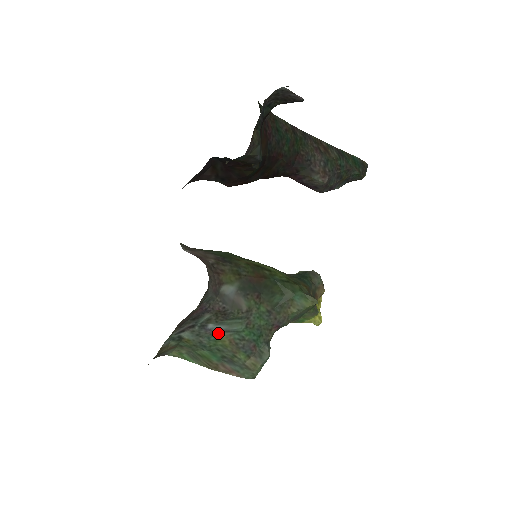
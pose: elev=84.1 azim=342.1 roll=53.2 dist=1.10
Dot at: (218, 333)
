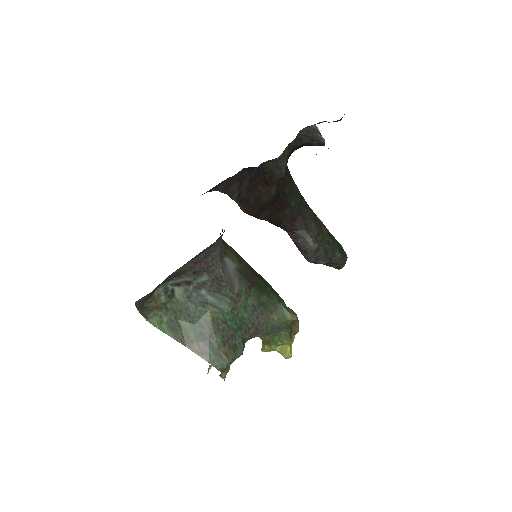
Dot at: (206, 304)
